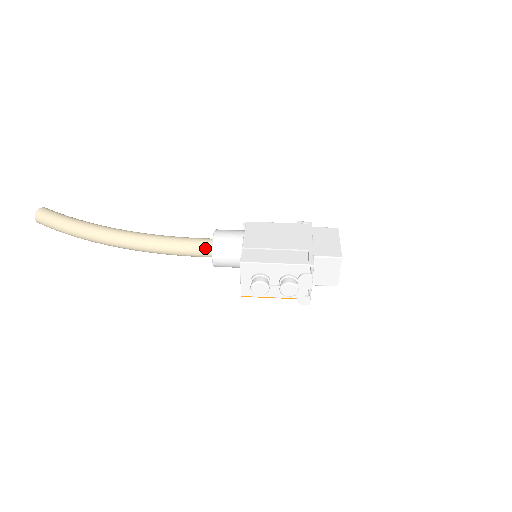
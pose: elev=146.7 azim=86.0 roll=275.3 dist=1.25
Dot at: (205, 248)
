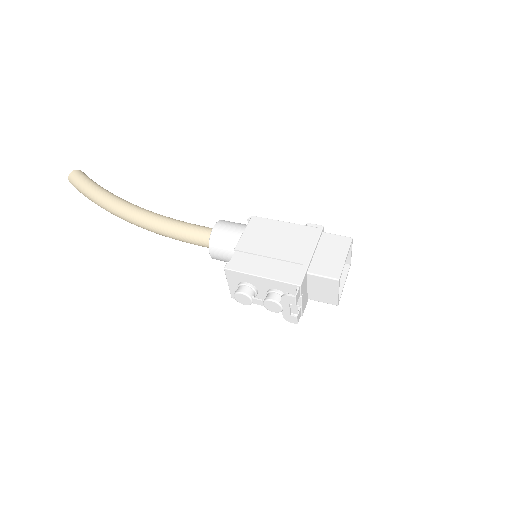
Dot at: (205, 239)
